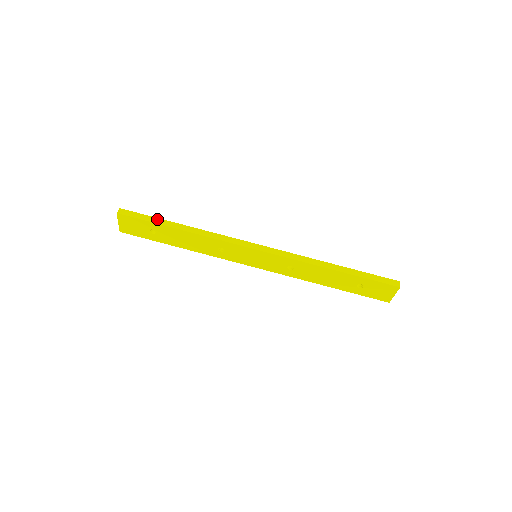
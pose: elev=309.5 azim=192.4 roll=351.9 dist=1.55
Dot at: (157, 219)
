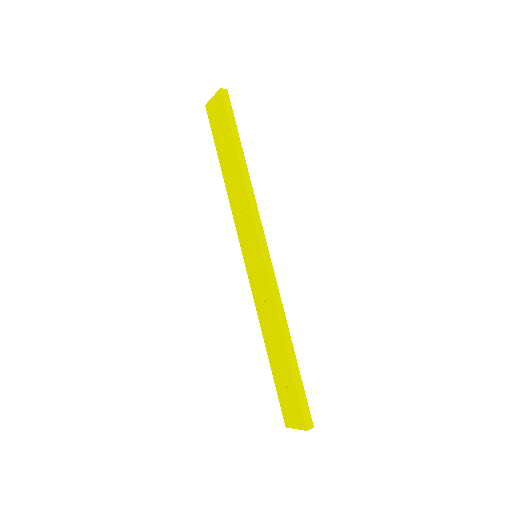
Dot at: (237, 132)
